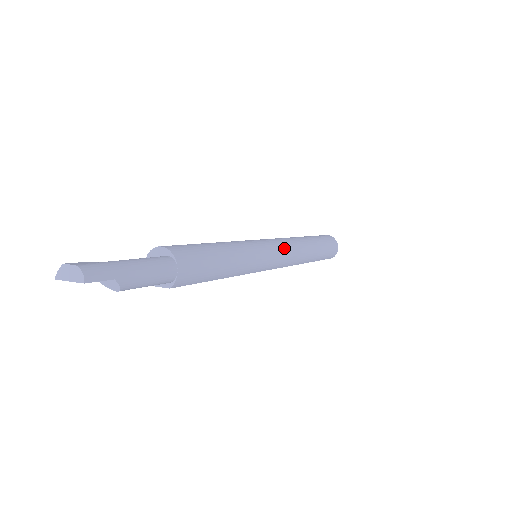
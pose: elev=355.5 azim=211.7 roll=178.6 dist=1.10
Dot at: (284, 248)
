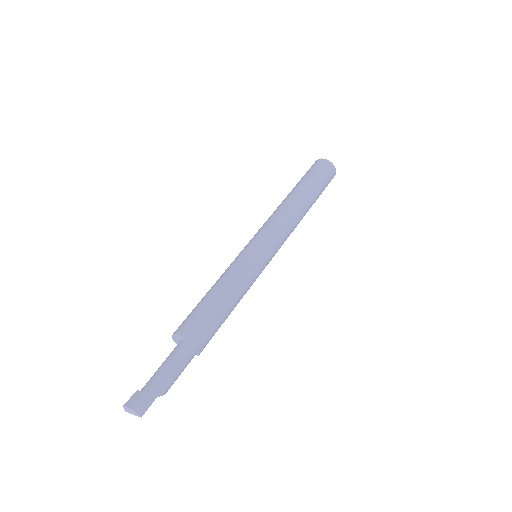
Dot at: (276, 233)
